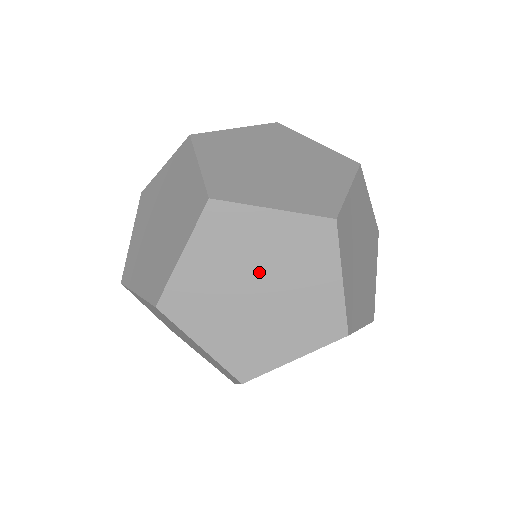
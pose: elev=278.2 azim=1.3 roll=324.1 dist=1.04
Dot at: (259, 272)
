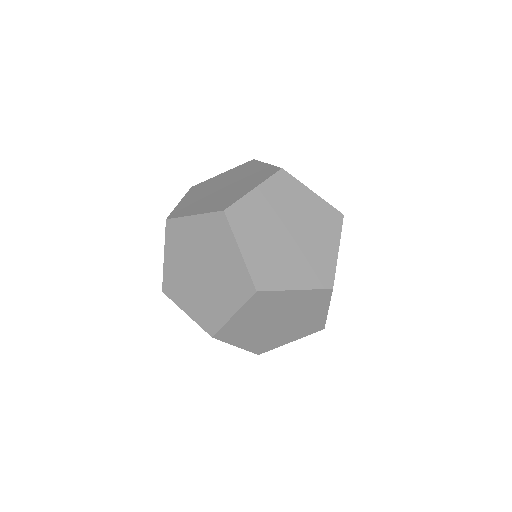
Dot at: (280, 224)
